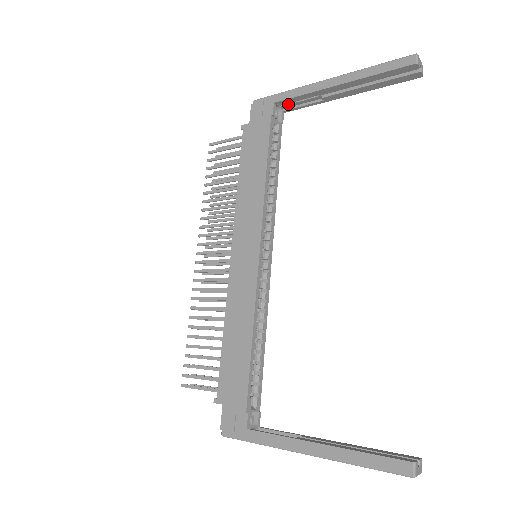
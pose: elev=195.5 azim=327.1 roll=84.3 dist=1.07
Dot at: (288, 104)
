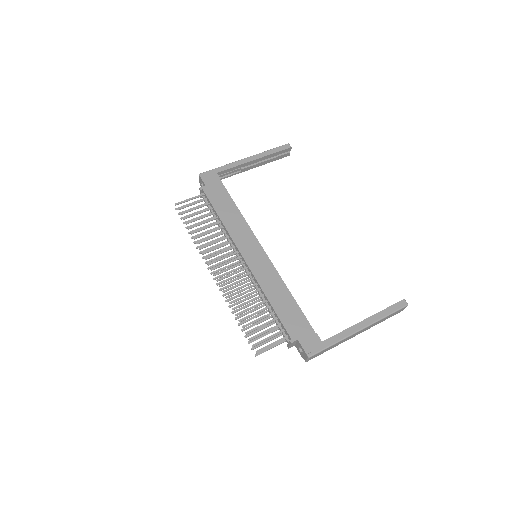
Dot at: (221, 175)
